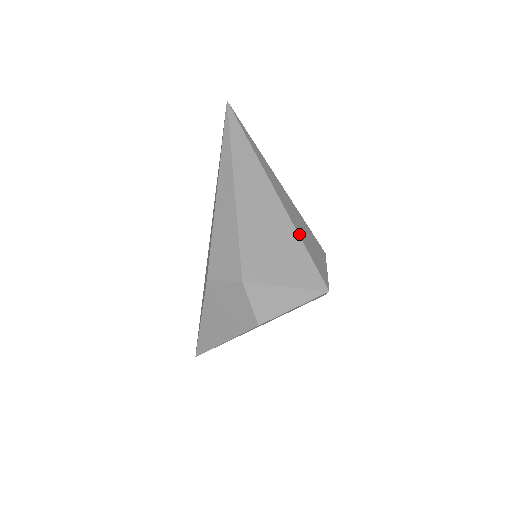
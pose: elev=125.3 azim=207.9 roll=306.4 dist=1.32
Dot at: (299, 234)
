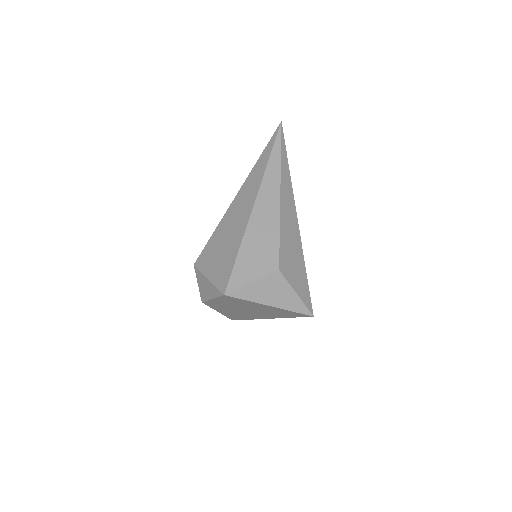
Dot at: (243, 243)
